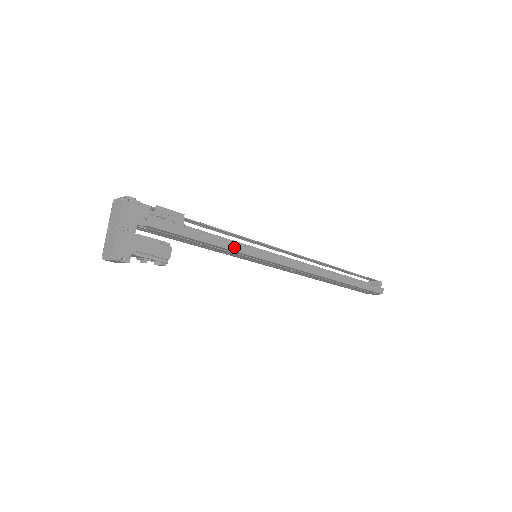
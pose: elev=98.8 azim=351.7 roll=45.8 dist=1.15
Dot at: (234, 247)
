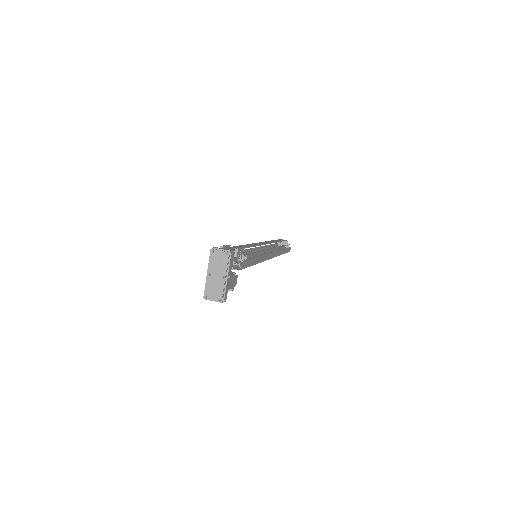
Dot at: (259, 260)
